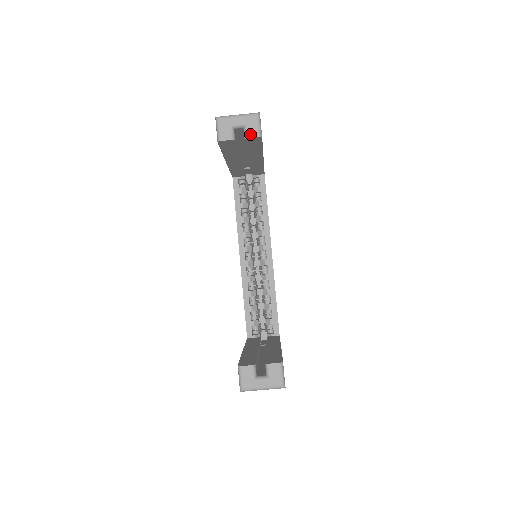
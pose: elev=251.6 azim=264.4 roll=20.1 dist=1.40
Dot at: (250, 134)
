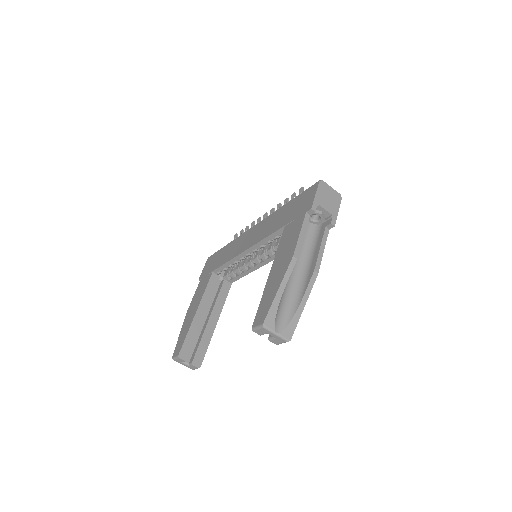
Dot at: (273, 341)
